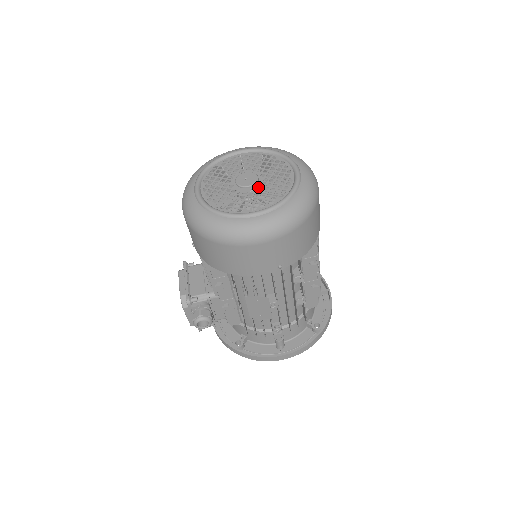
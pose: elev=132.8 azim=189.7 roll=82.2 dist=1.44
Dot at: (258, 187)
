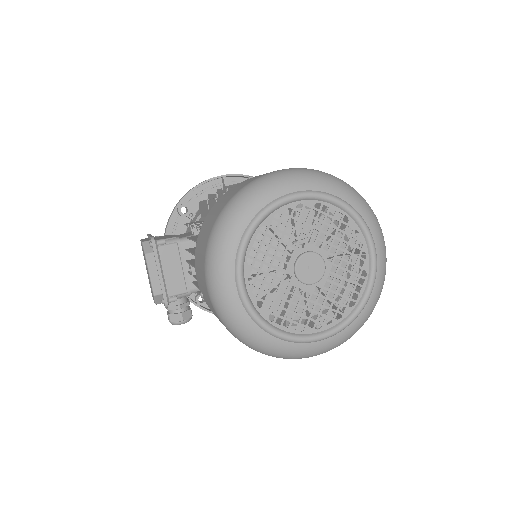
Dot at: (324, 284)
